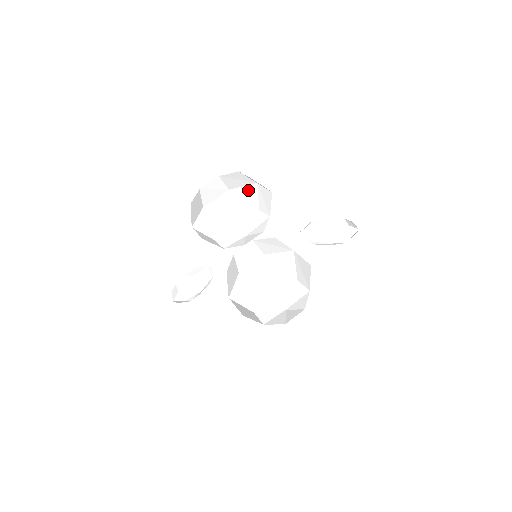
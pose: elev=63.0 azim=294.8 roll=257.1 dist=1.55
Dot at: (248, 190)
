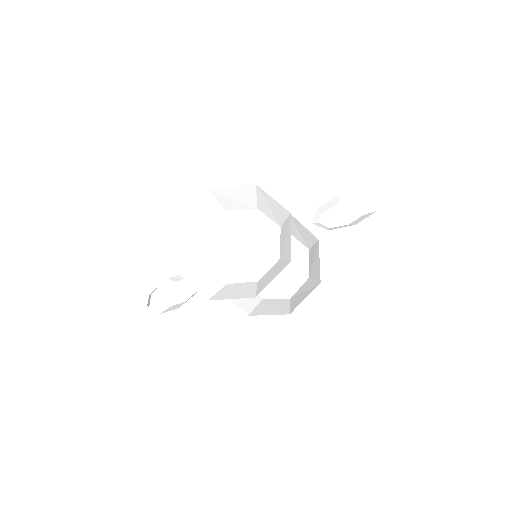
Dot at: (240, 191)
